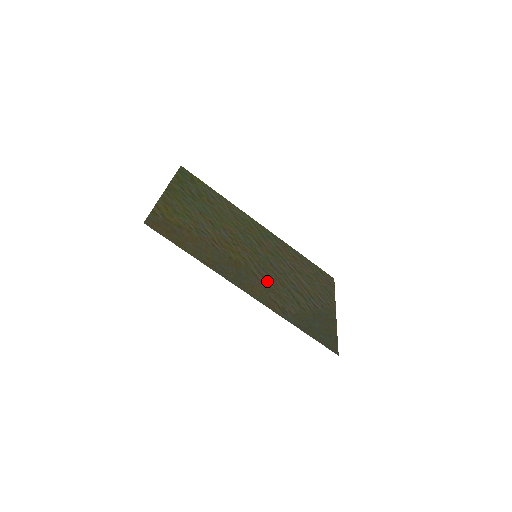
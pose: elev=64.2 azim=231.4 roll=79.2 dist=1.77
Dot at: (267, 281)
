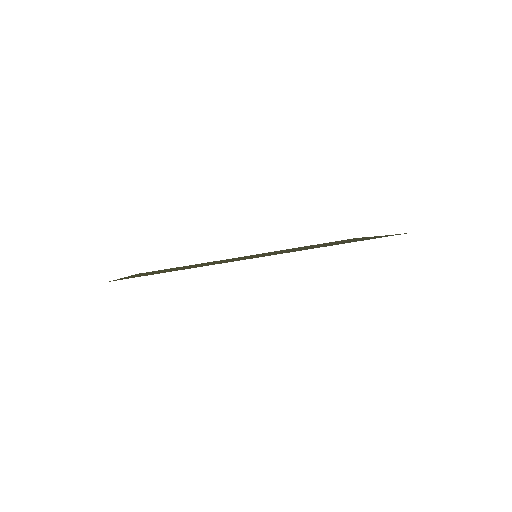
Dot at: occluded
